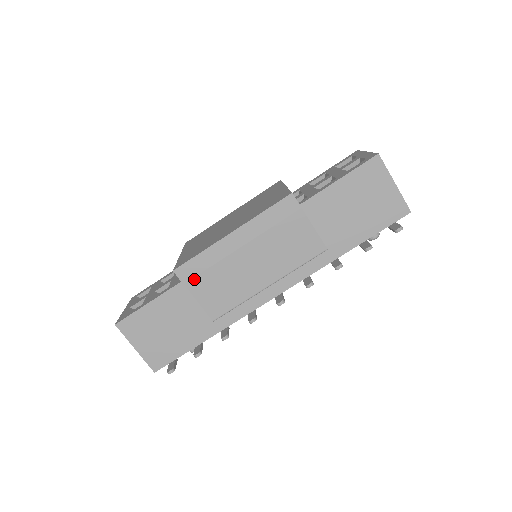
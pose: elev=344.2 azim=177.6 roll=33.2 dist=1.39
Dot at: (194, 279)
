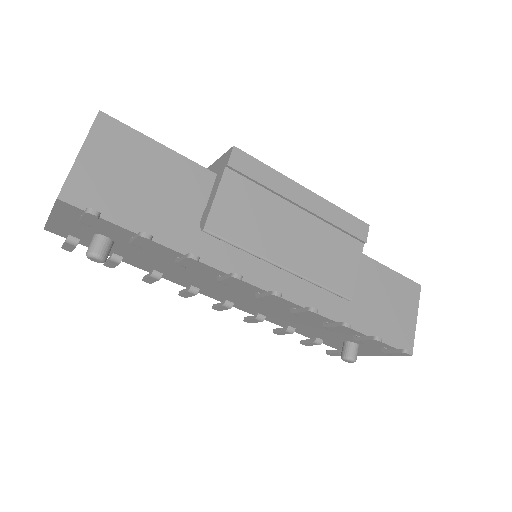
Dot at: (238, 176)
